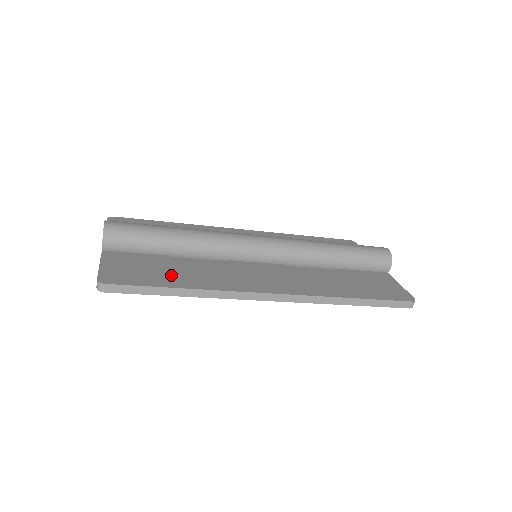
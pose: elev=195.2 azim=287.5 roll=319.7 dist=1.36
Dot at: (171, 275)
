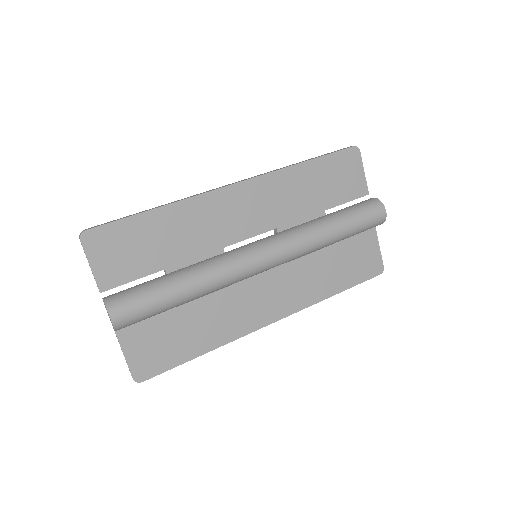
Dot at: (188, 339)
